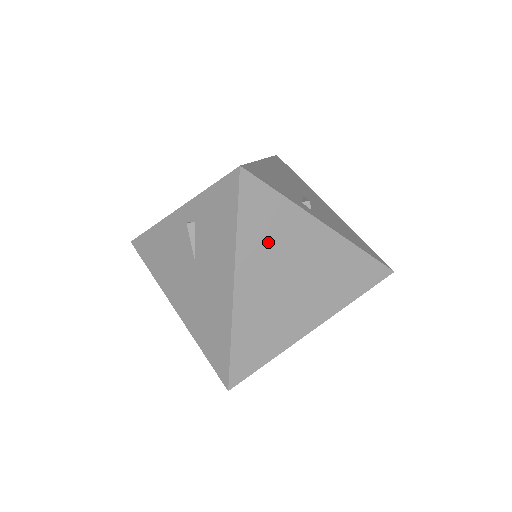
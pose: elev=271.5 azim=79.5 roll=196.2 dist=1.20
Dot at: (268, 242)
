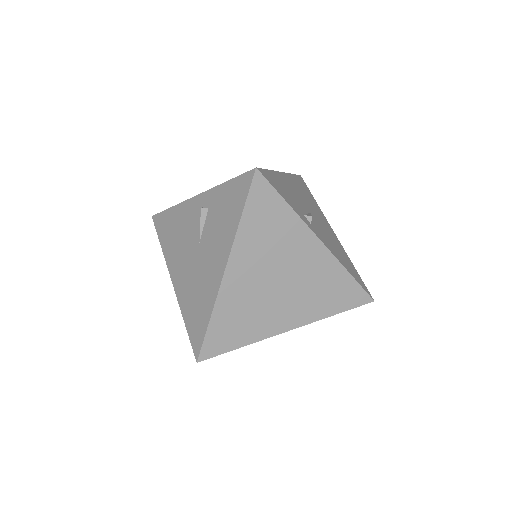
Dot at: (265, 240)
